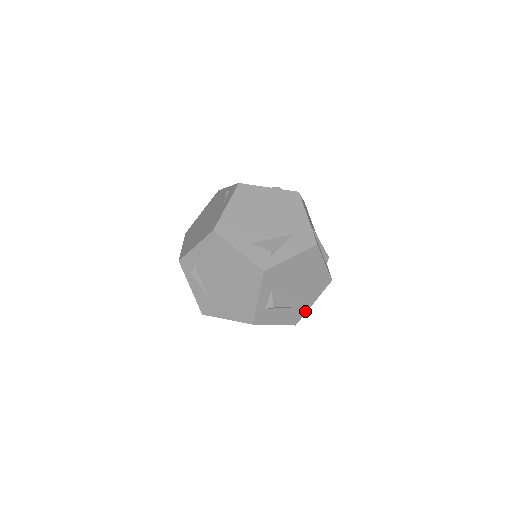
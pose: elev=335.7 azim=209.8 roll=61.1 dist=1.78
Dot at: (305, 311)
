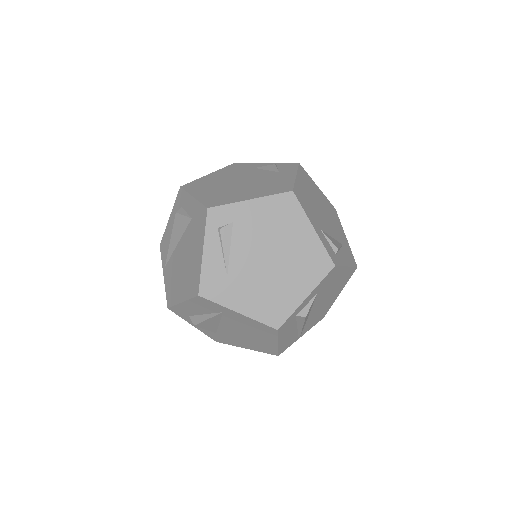
Dot at: (293, 342)
